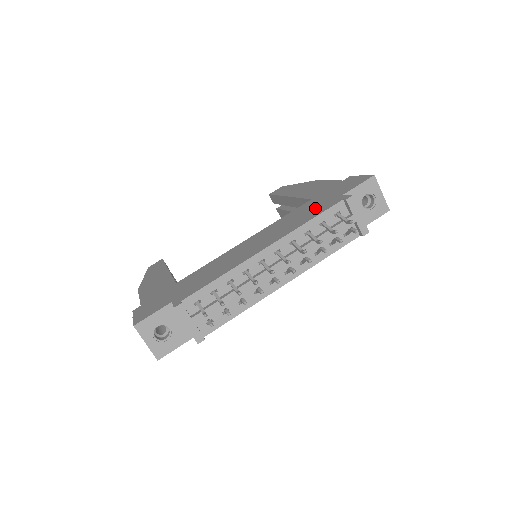
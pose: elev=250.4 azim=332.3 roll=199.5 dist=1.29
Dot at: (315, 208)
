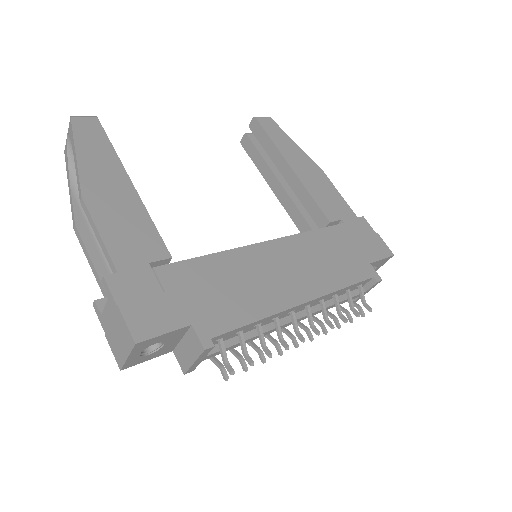
Dot at: (345, 260)
